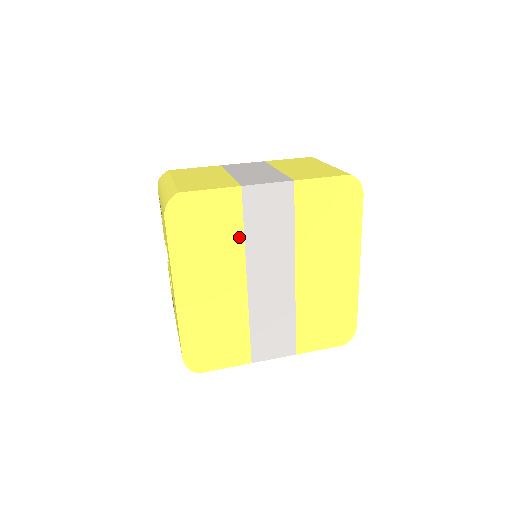
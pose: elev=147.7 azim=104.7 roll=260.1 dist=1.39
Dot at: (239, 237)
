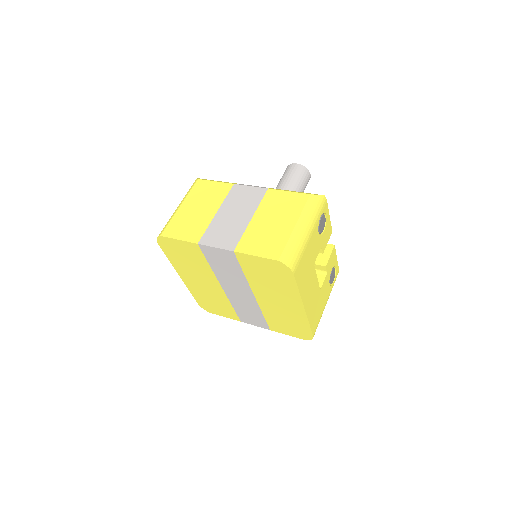
Dot at: (207, 266)
